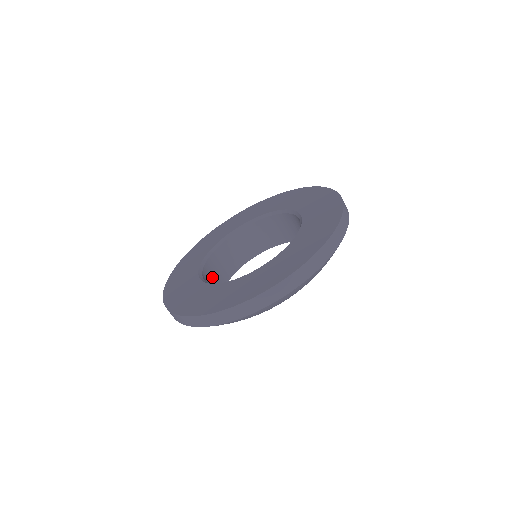
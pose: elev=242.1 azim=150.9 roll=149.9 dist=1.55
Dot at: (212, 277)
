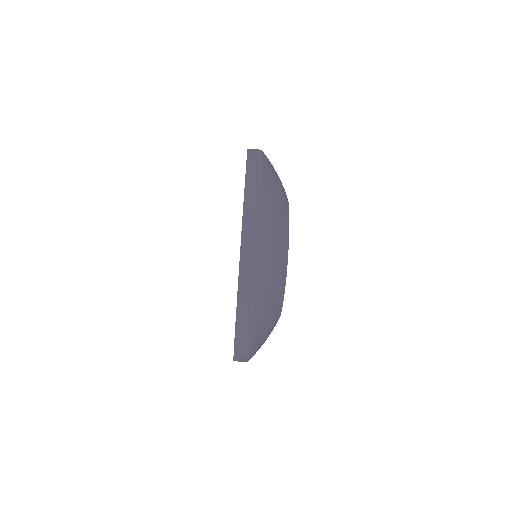
Dot at: occluded
